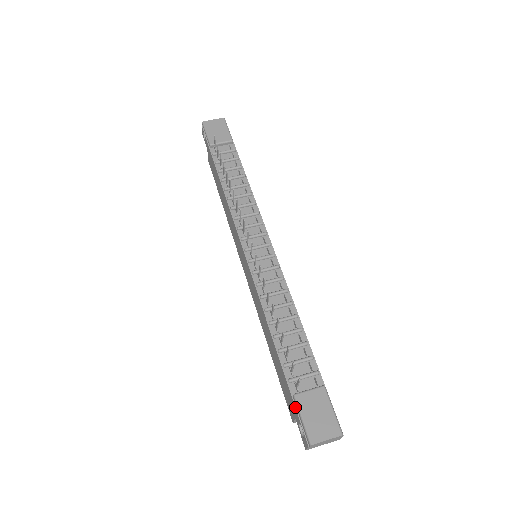
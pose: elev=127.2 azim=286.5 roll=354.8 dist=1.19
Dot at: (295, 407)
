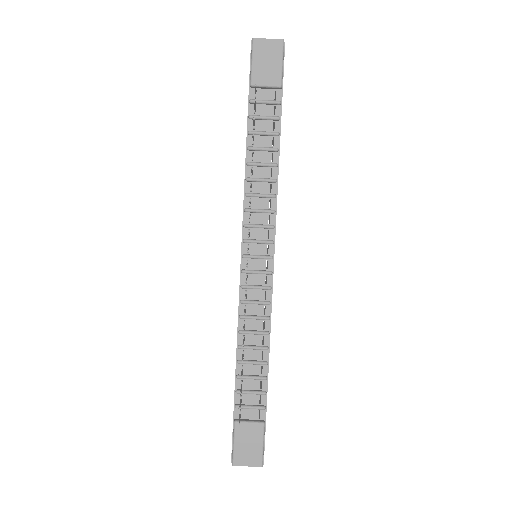
Dot at: occluded
